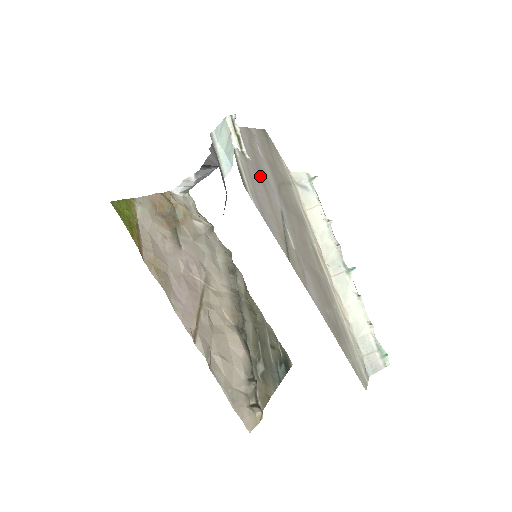
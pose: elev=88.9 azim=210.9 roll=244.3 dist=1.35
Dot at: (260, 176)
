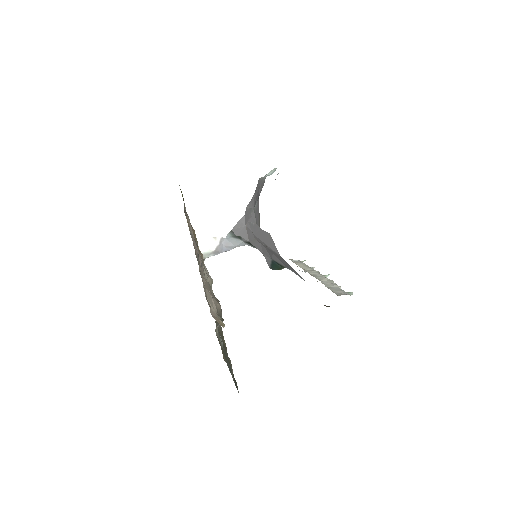
Dot at: occluded
